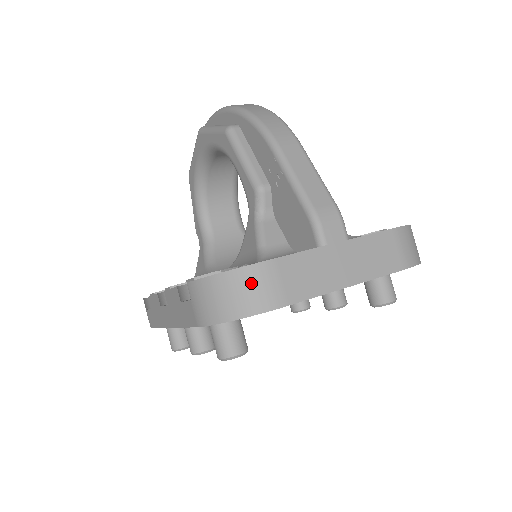
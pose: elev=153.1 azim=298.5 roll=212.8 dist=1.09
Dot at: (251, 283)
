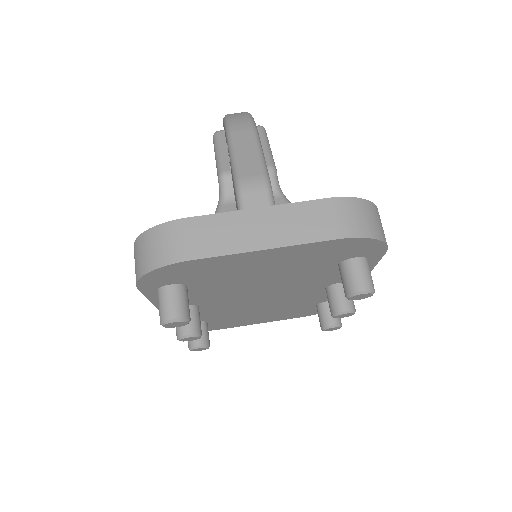
Dot at: (162, 239)
